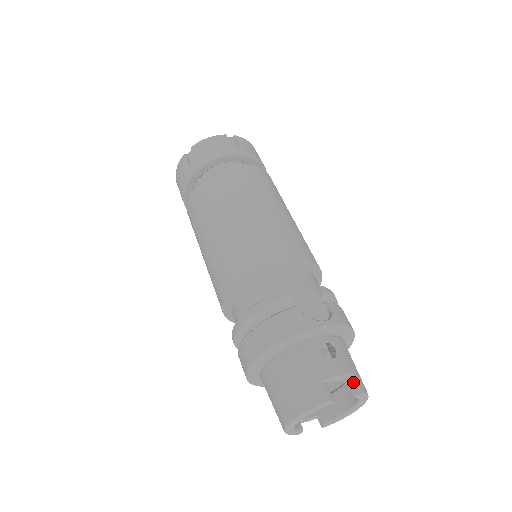
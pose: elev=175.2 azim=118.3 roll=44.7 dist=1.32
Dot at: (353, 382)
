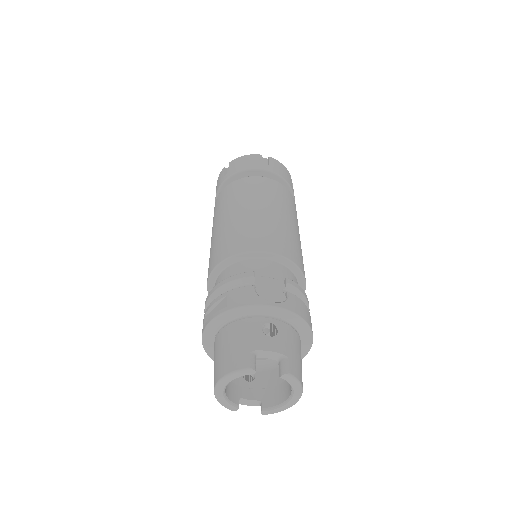
Dot at: (284, 363)
